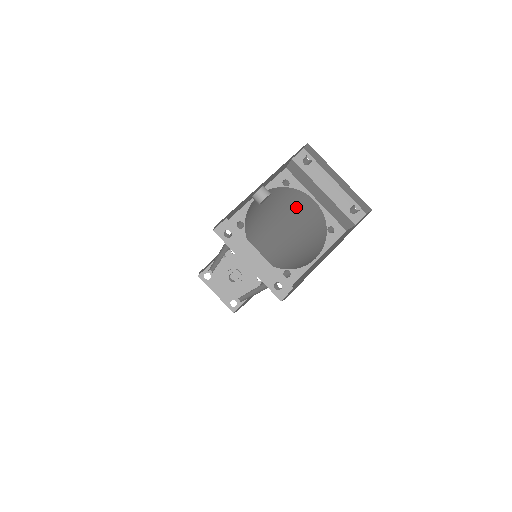
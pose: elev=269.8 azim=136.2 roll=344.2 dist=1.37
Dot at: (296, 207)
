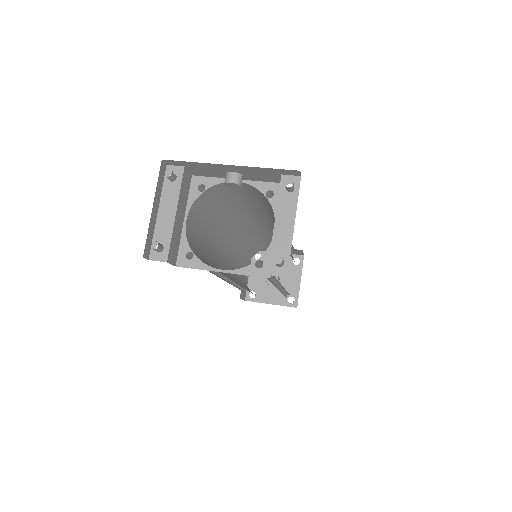
Dot at: occluded
